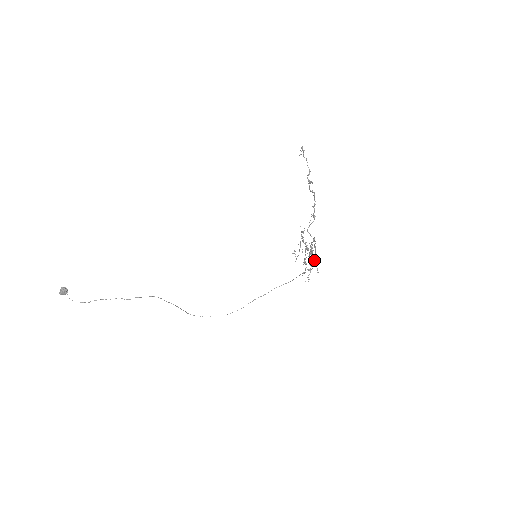
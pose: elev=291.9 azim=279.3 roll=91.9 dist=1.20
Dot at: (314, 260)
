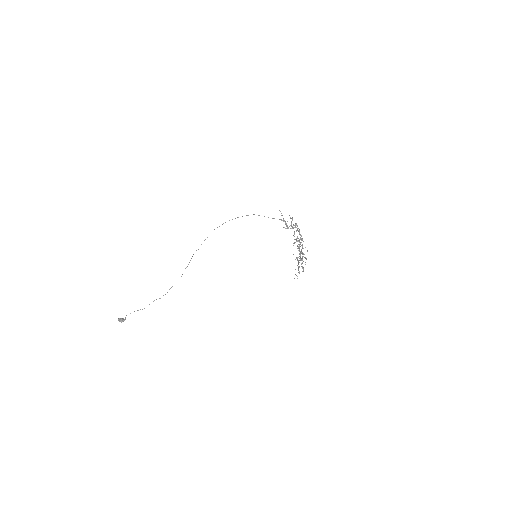
Dot at: occluded
